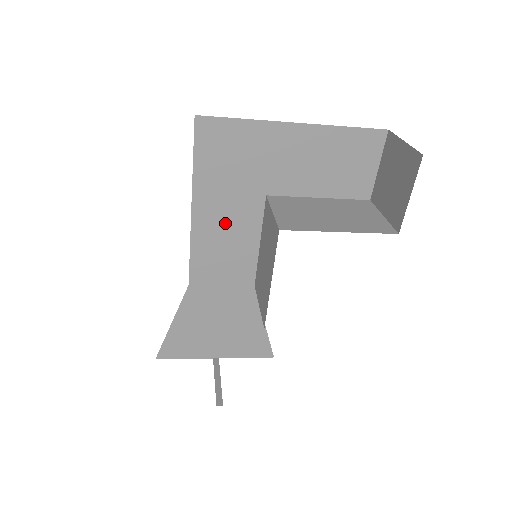
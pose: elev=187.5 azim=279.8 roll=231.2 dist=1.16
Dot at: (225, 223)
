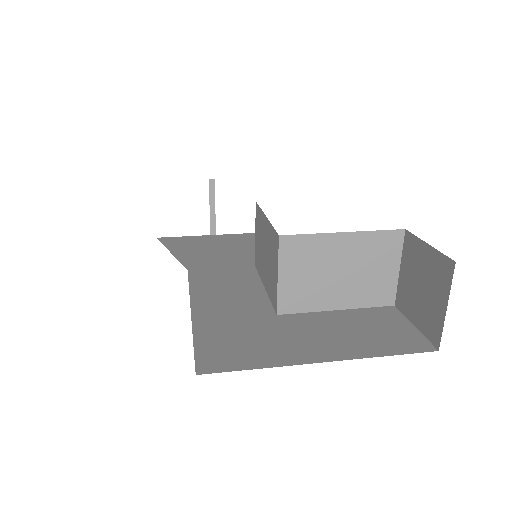
Dot at: occluded
